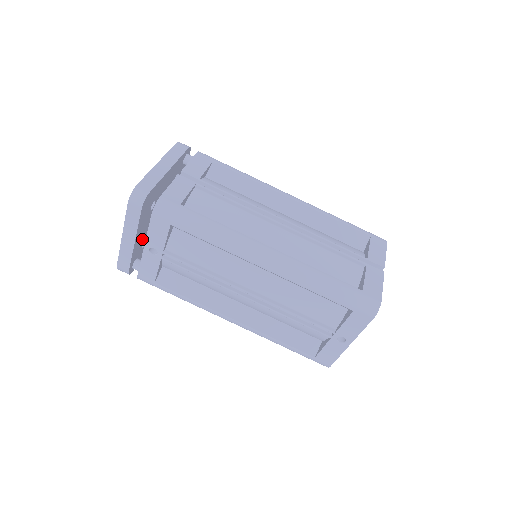
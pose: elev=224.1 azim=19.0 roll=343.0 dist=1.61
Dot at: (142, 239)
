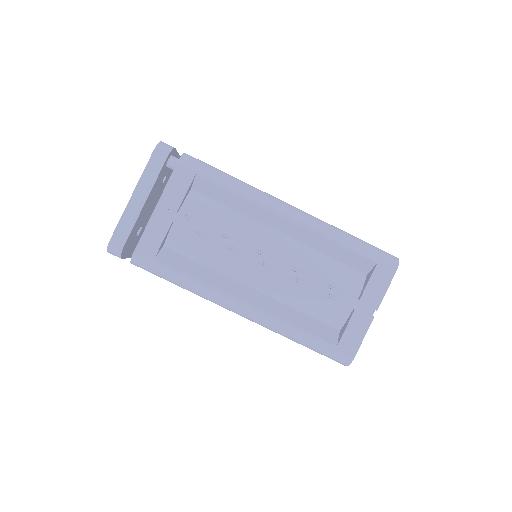
Dot at: occluded
